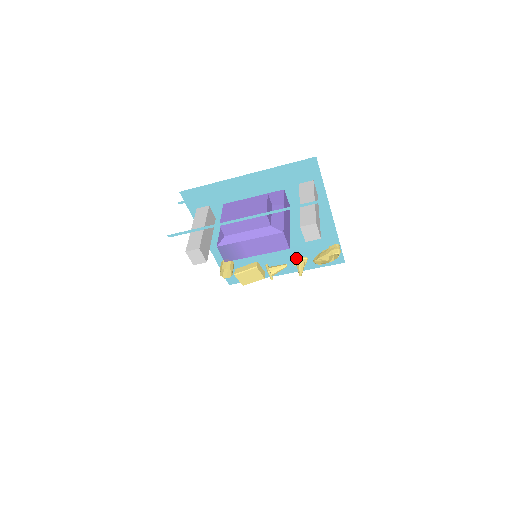
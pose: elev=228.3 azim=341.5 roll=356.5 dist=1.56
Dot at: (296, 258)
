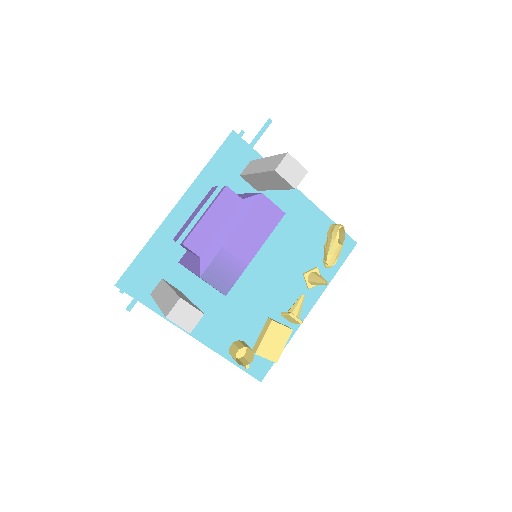
Dot at: (305, 276)
